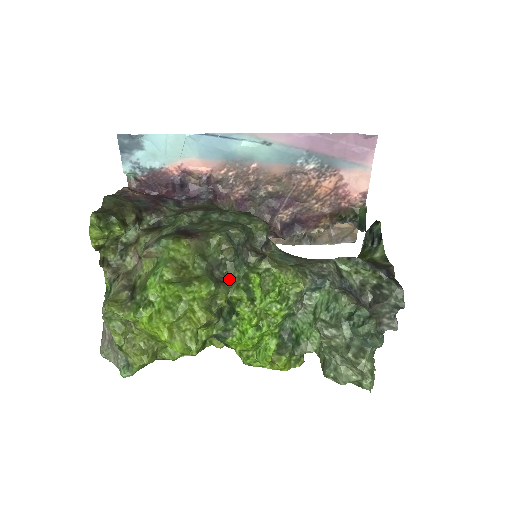
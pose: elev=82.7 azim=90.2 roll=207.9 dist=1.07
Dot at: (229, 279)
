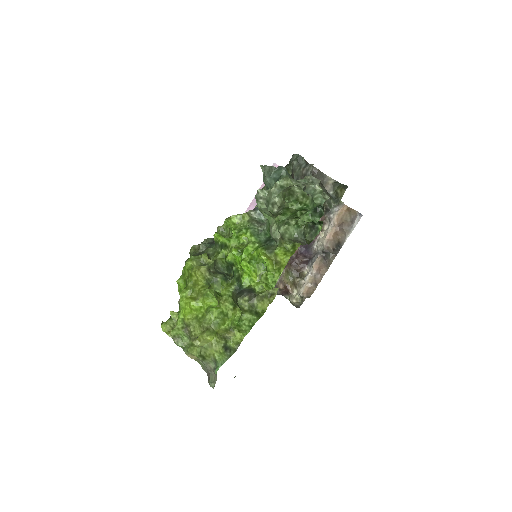
Dot at: (209, 254)
